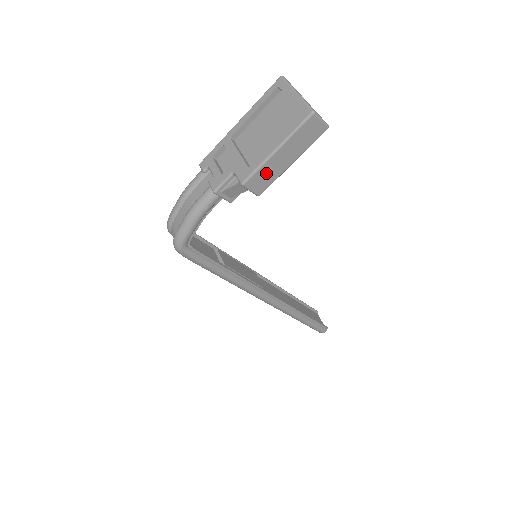
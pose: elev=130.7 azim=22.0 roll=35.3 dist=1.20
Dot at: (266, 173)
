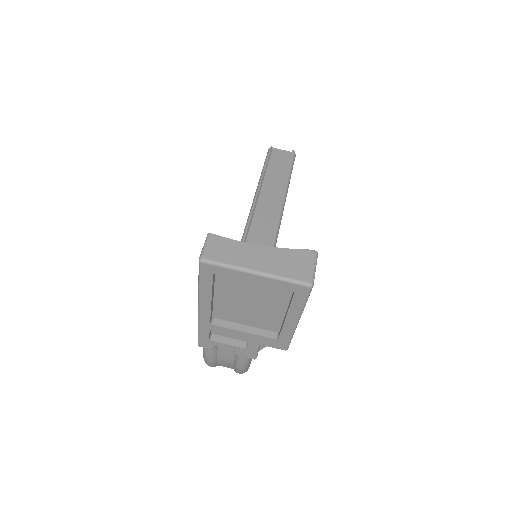
Dot at: occluded
